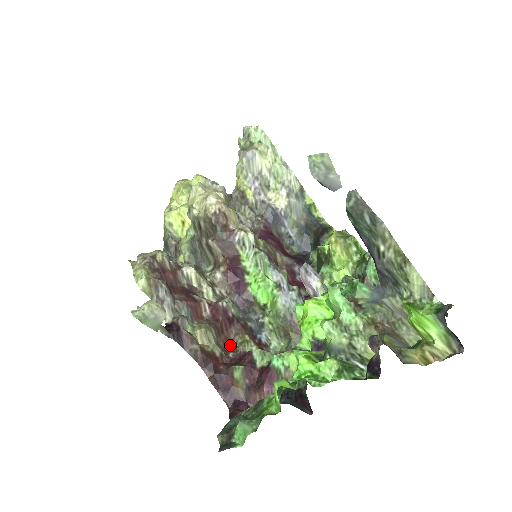
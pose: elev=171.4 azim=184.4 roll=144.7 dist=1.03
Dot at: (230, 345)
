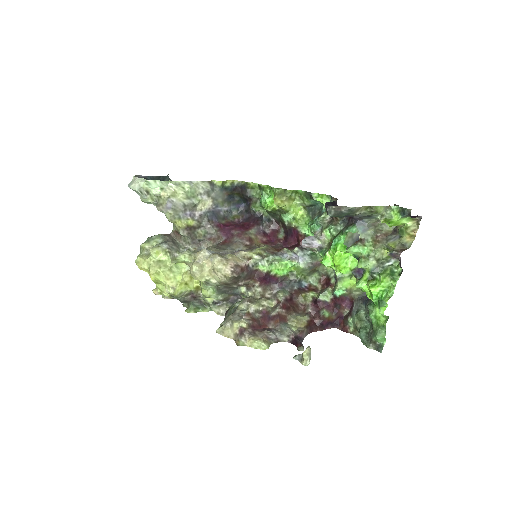
Dot at: (300, 306)
